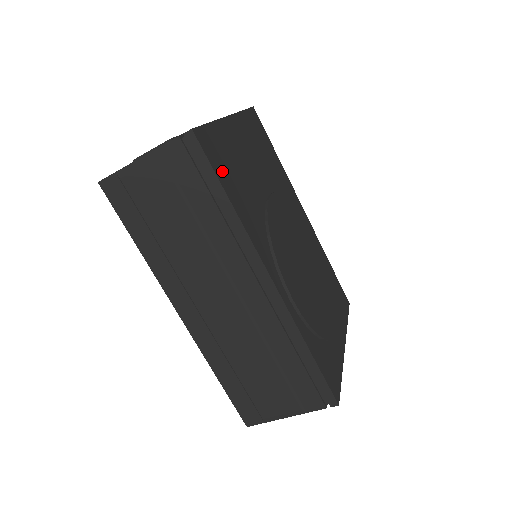
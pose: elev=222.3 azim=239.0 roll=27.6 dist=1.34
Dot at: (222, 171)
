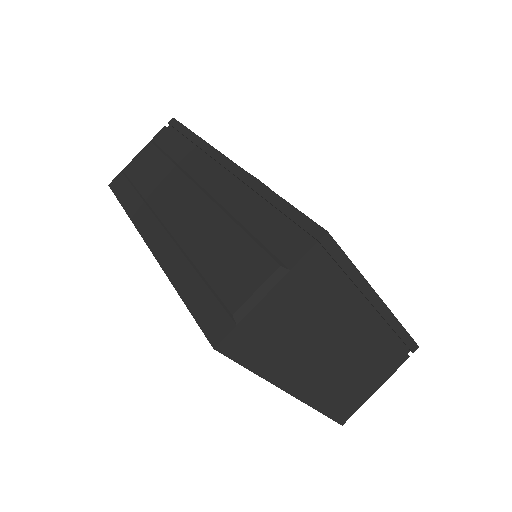
Dot at: occluded
